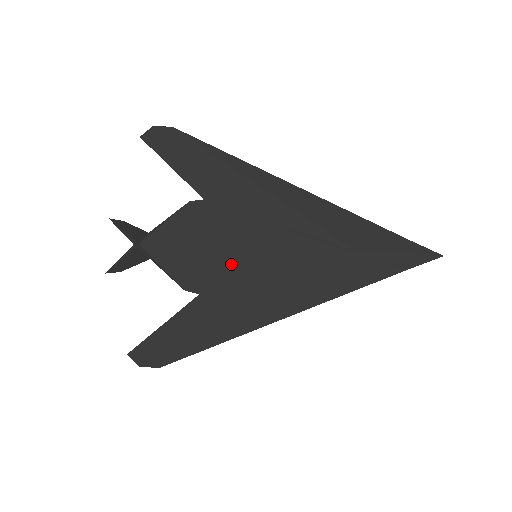
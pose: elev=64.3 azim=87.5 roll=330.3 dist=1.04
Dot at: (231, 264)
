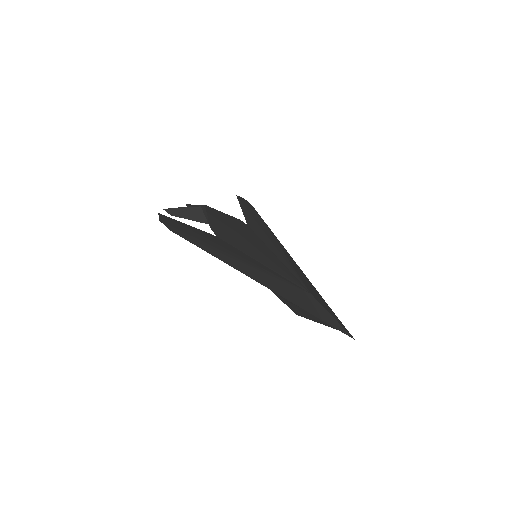
Dot at: (243, 244)
